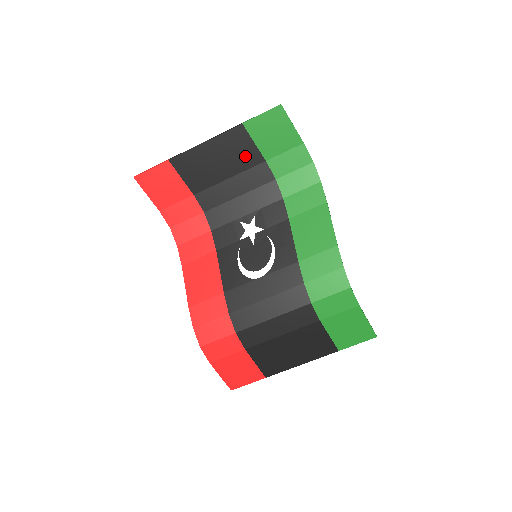
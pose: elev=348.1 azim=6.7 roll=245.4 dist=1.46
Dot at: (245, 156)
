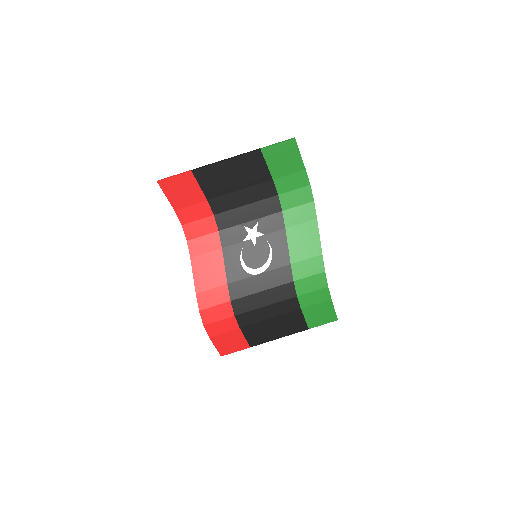
Dot at: (257, 174)
